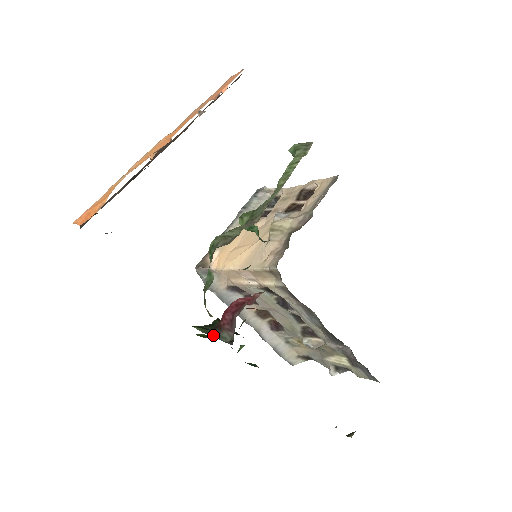
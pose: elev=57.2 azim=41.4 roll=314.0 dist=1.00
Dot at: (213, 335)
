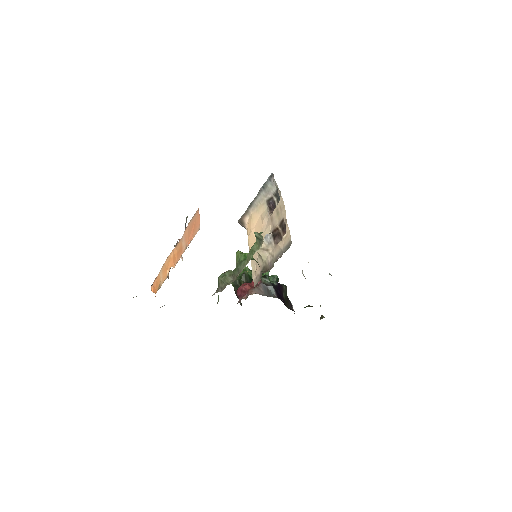
Dot at: occluded
